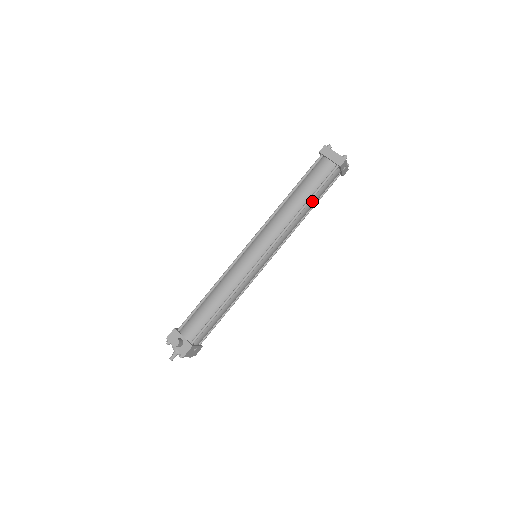
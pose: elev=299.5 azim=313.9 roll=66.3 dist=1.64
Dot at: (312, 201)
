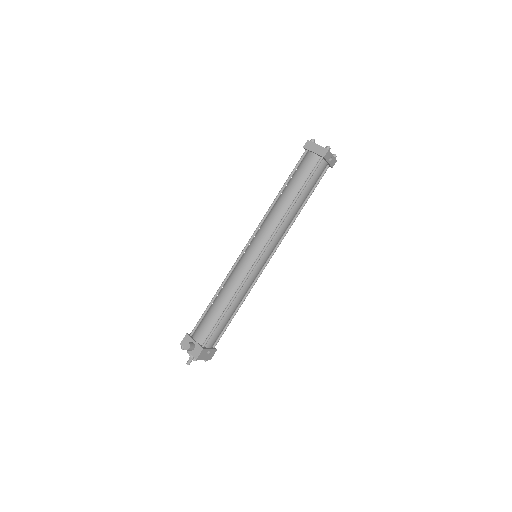
Dot at: (302, 195)
